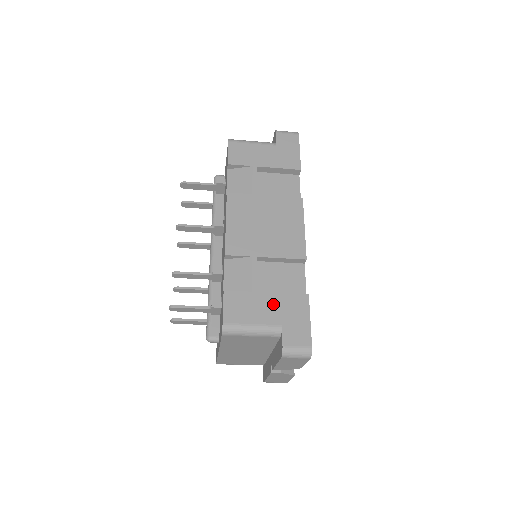
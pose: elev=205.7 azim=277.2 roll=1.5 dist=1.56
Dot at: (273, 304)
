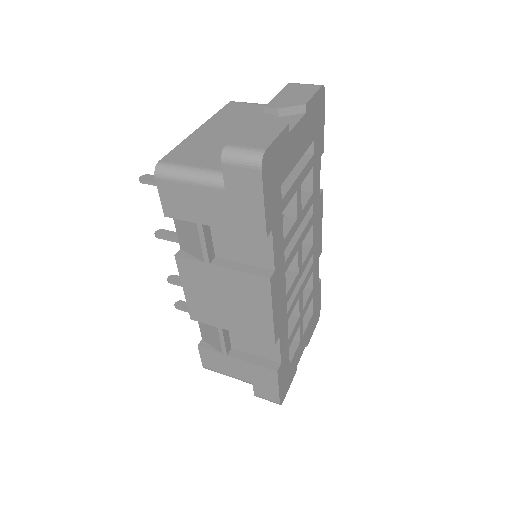
Dot at: (243, 368)
